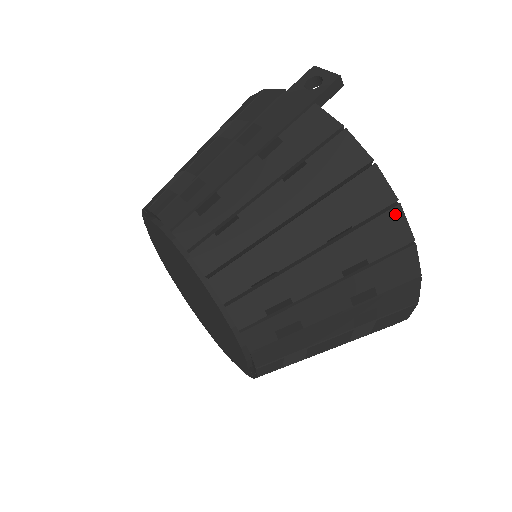
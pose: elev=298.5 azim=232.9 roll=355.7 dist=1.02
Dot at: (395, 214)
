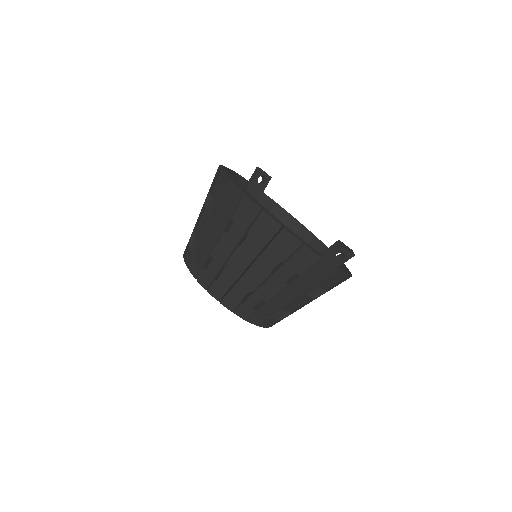
Dot at: occluded
